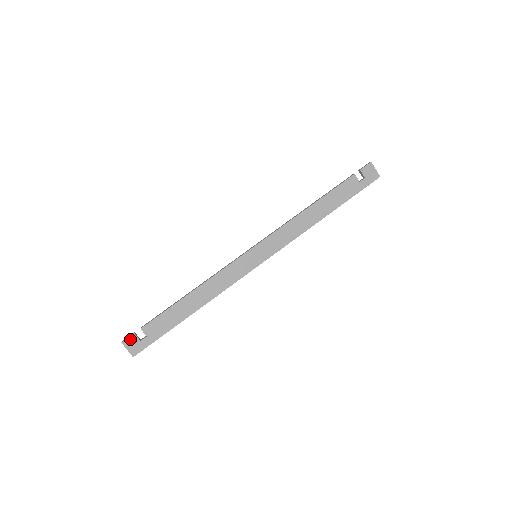
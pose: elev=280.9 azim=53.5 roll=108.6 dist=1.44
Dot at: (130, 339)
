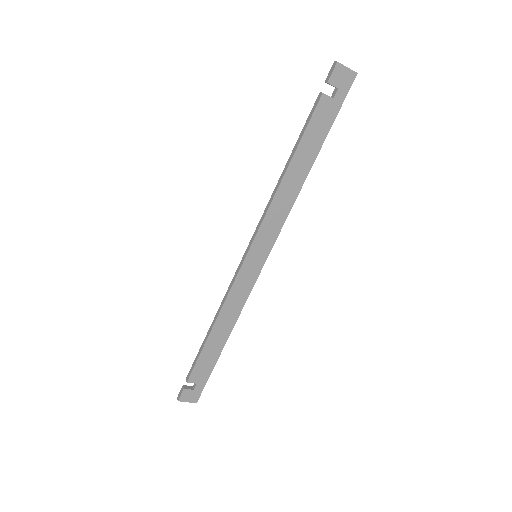
Dot at: (183, 394)
